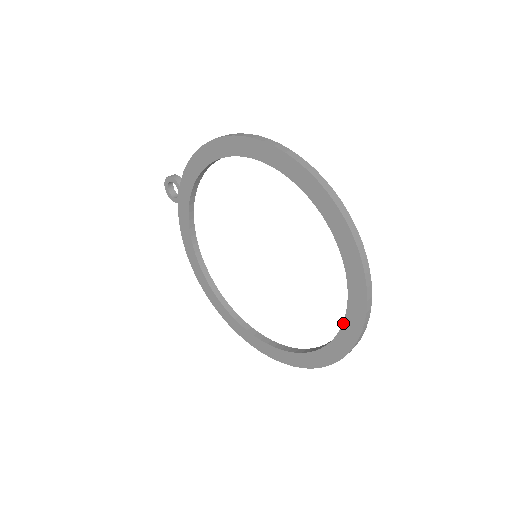
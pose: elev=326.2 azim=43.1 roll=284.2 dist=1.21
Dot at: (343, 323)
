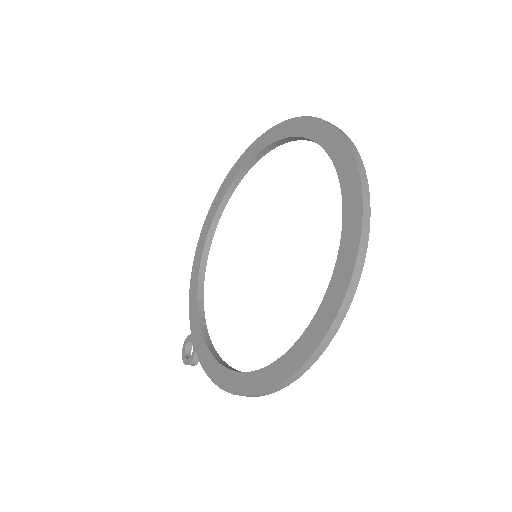
Dot at: (318, 144)
